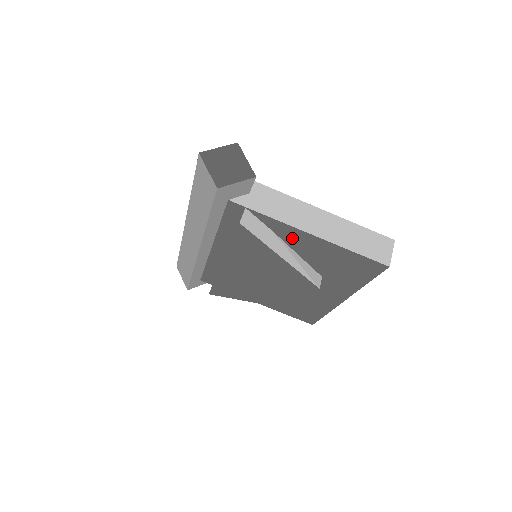
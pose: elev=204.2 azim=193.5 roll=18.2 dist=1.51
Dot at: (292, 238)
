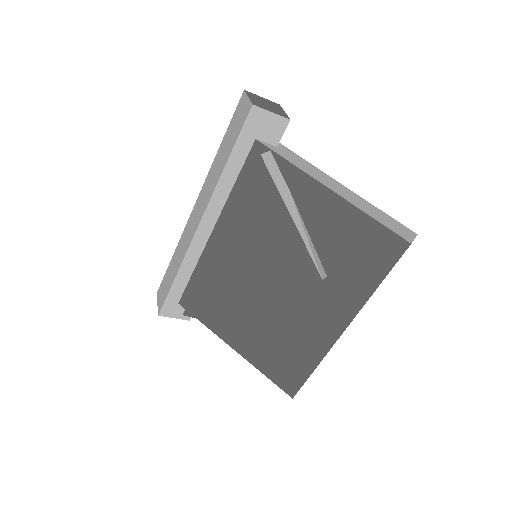
Dot at: (308, 200)
